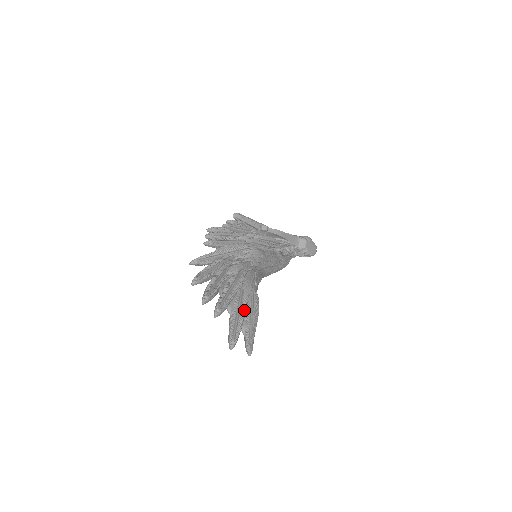
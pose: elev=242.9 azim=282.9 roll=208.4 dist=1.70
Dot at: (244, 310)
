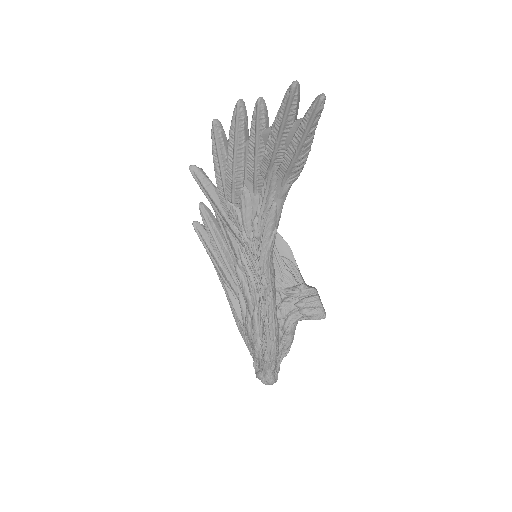
Dot at: occluded
